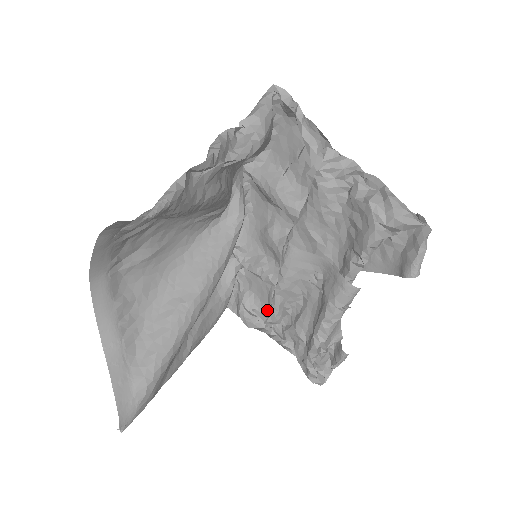
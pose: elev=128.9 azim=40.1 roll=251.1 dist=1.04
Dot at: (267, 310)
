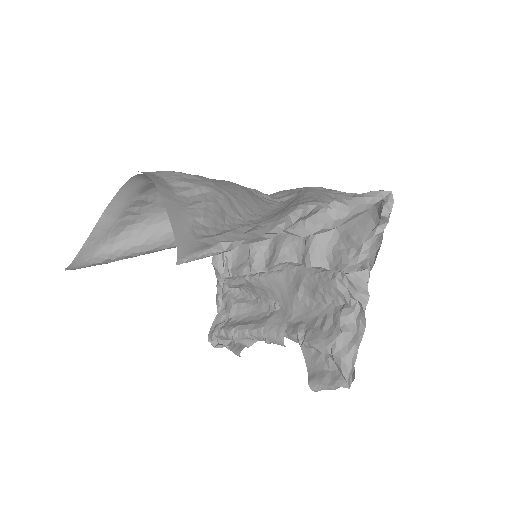
Dot at: (234, 267)
